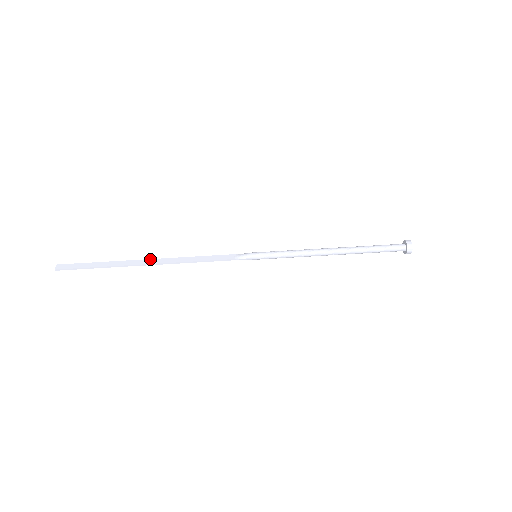
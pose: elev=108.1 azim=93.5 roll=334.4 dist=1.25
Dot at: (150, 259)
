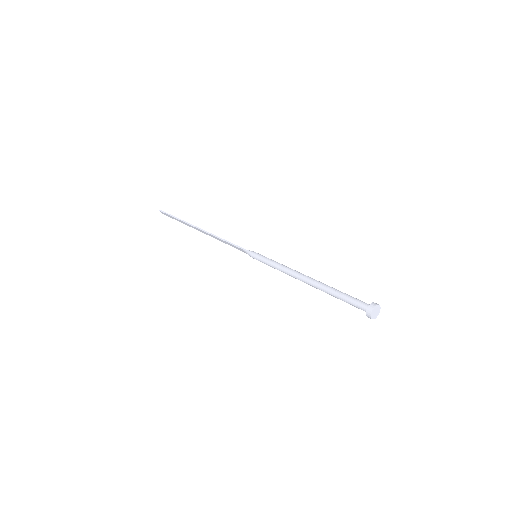
Dot at: occluded
